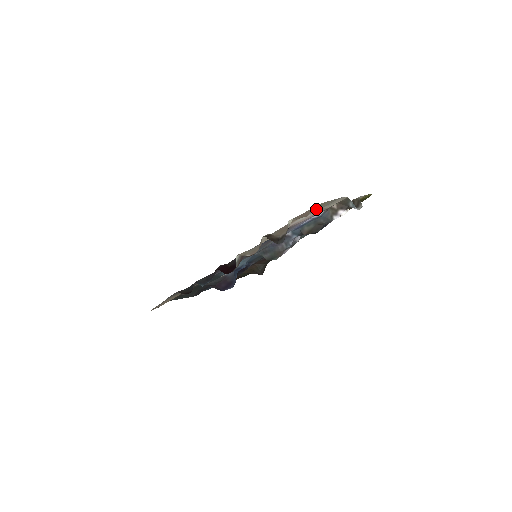
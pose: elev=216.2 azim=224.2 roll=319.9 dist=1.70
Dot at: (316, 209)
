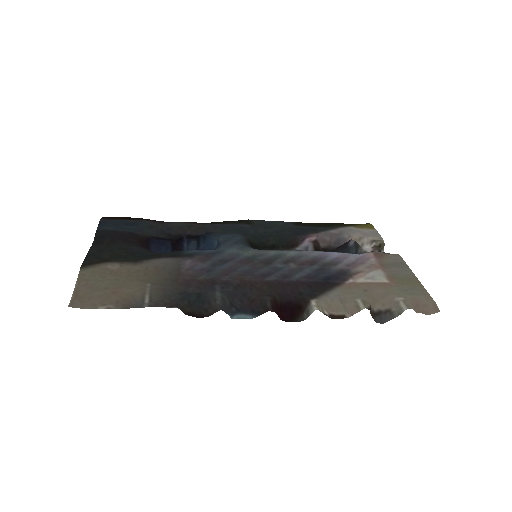
Dot at: (400, 279)
